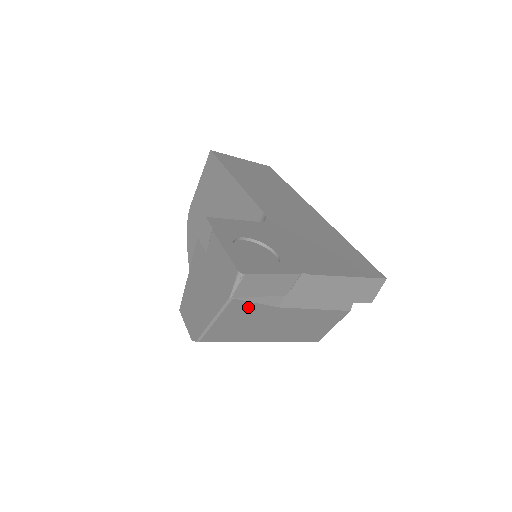
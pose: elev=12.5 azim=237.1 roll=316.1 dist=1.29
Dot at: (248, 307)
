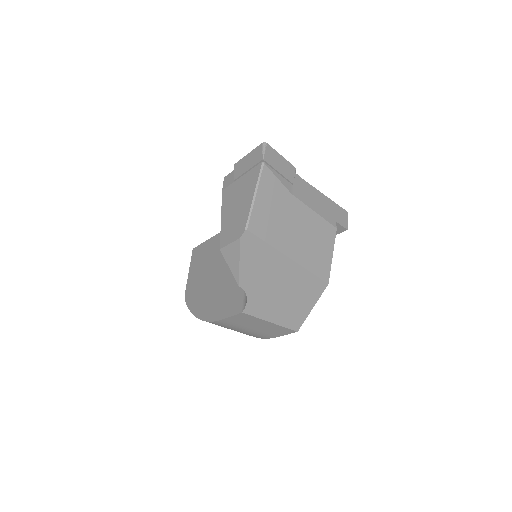
Dot at: (273, 183)
